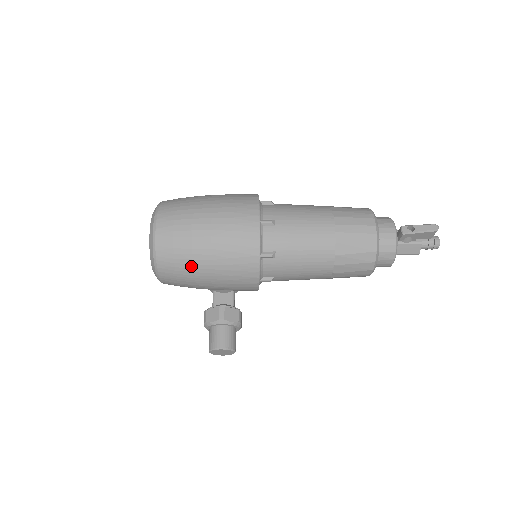
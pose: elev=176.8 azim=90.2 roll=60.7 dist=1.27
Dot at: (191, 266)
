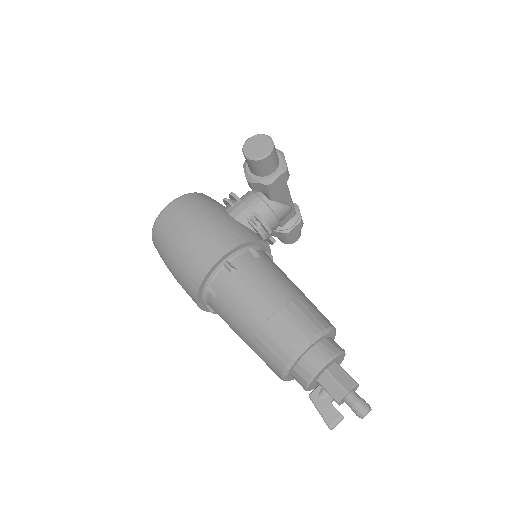
Dot at: occluded
